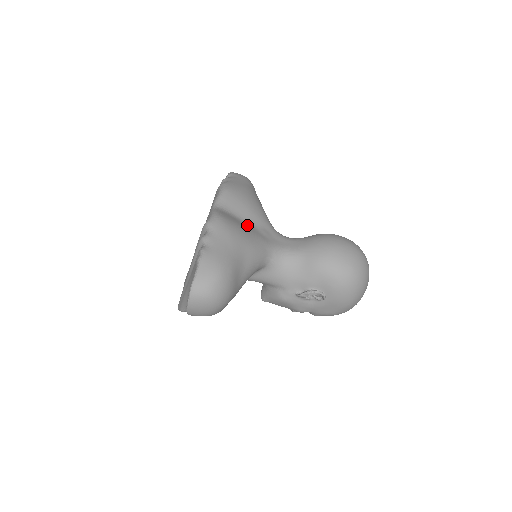
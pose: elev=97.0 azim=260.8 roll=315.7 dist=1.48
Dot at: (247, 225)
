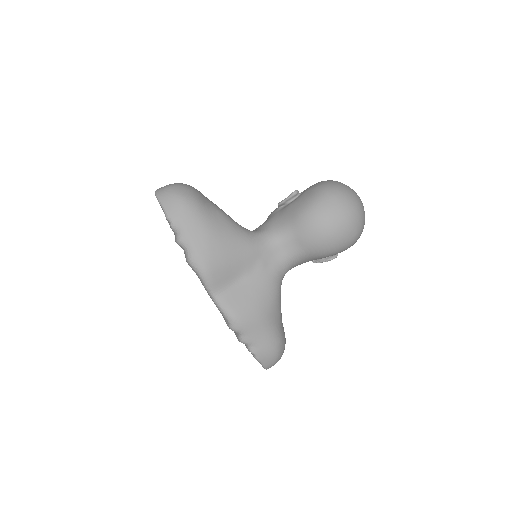
Dot at: (249, 281)
